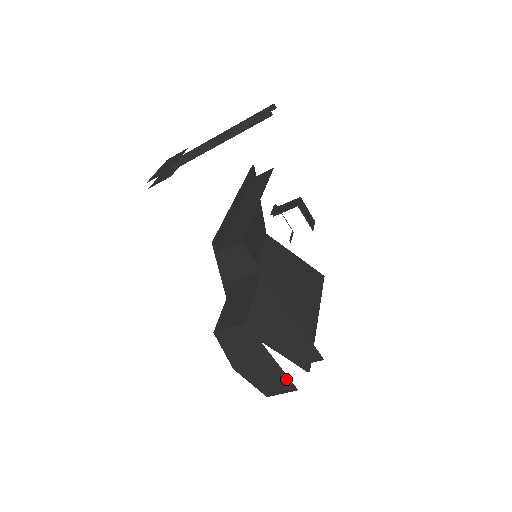
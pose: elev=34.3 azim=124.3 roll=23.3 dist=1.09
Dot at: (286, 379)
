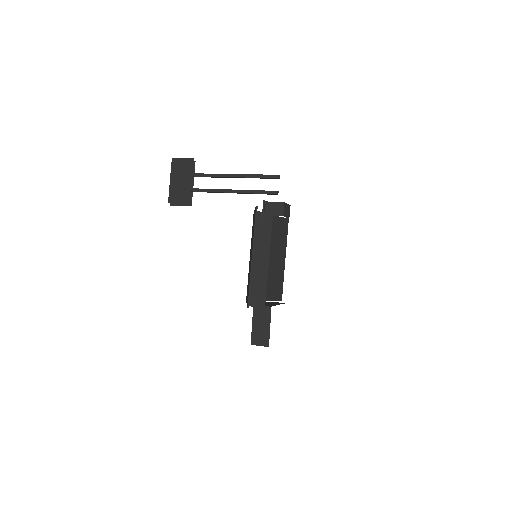
Dot at: occluded
